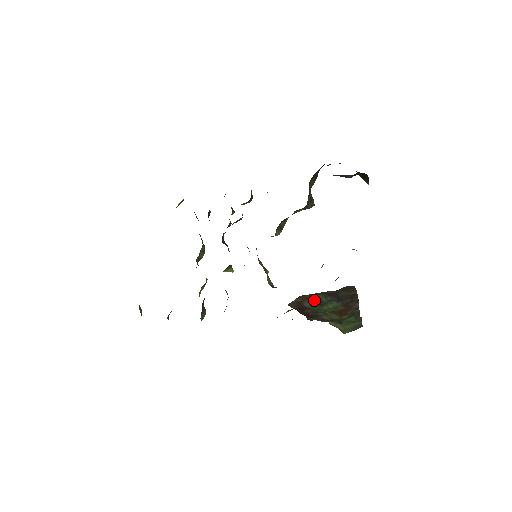
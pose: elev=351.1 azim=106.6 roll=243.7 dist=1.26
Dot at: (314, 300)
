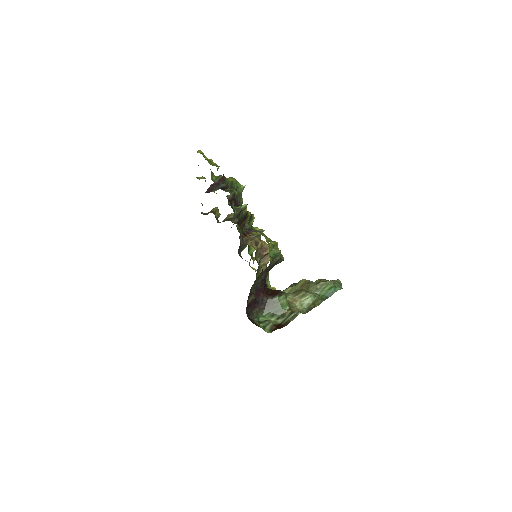
Dot at: occluded
